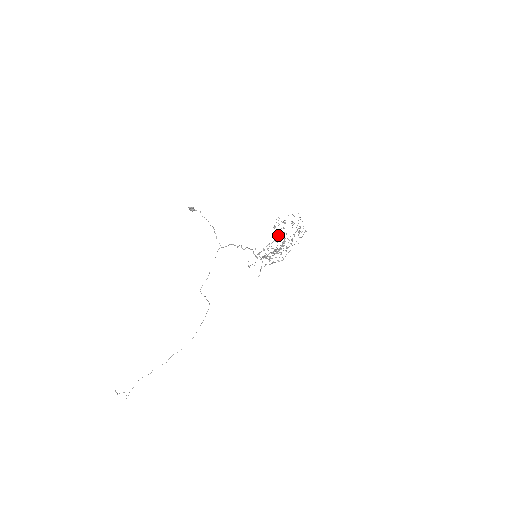
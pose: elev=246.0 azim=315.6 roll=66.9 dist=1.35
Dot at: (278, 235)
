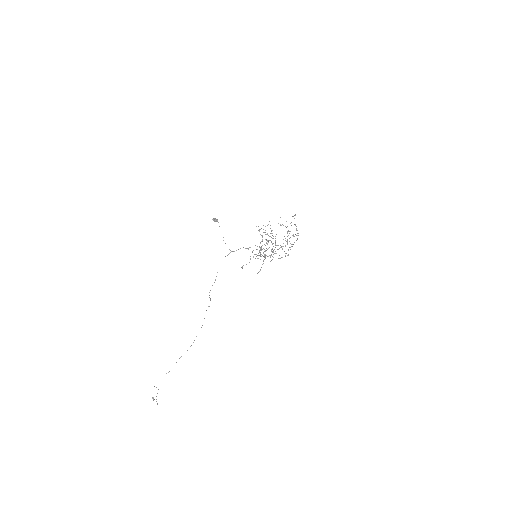
Dot at: (262, 237)
